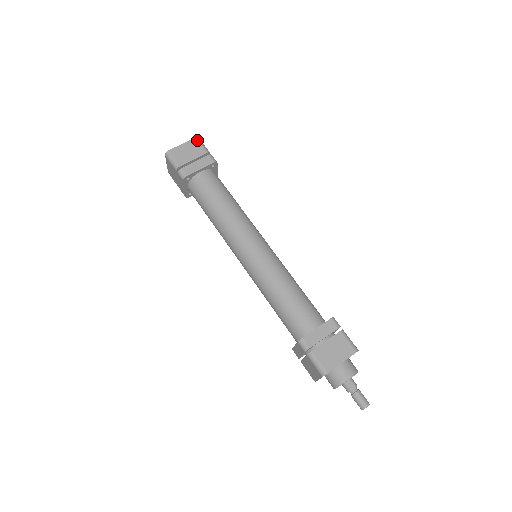
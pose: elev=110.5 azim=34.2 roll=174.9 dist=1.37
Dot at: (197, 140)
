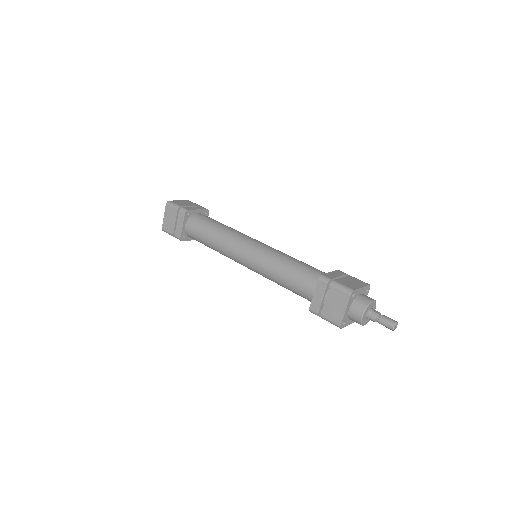
Dot at: (190, 201)
